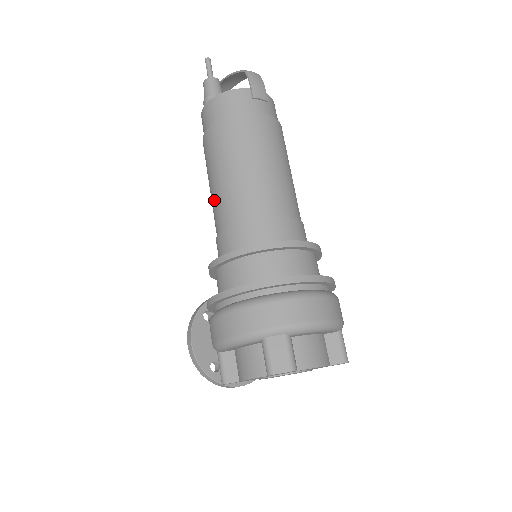
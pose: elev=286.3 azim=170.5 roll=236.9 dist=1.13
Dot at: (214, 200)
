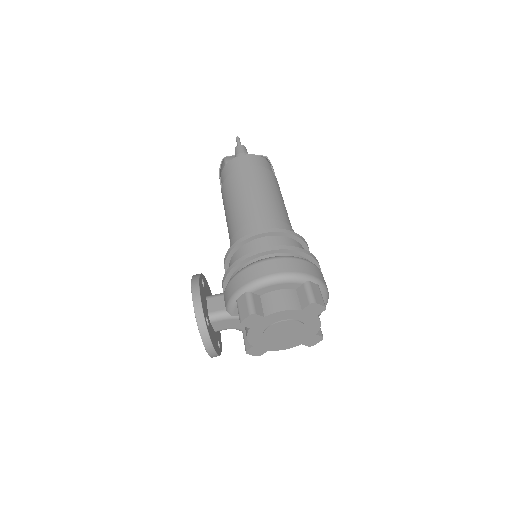
Dot at: (247, 204)
